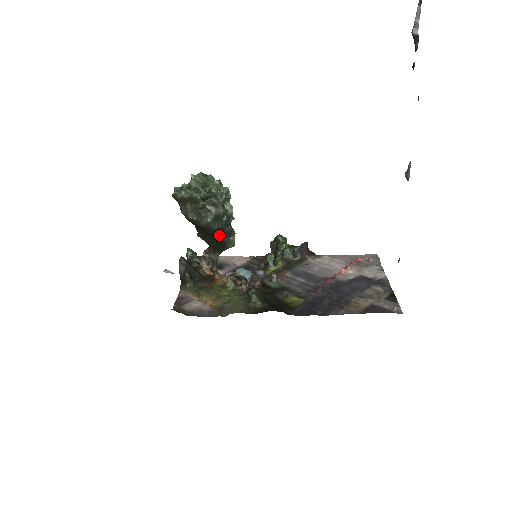
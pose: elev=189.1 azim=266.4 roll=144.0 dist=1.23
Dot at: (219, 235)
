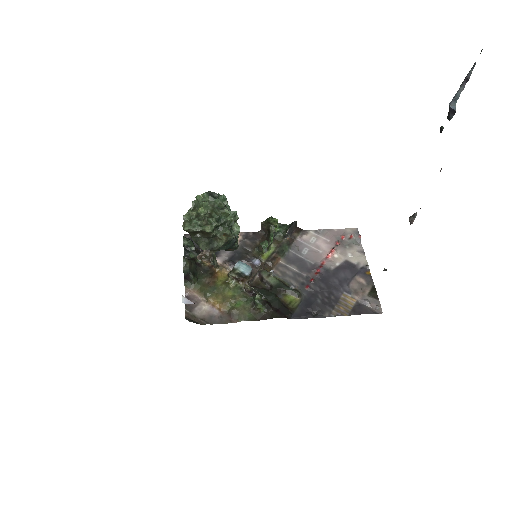
Dot at: occluded
